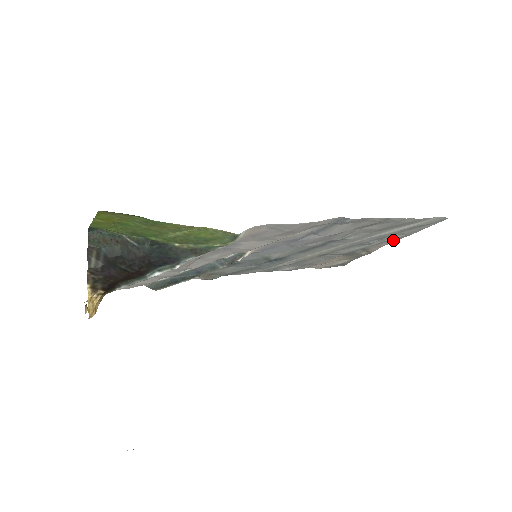
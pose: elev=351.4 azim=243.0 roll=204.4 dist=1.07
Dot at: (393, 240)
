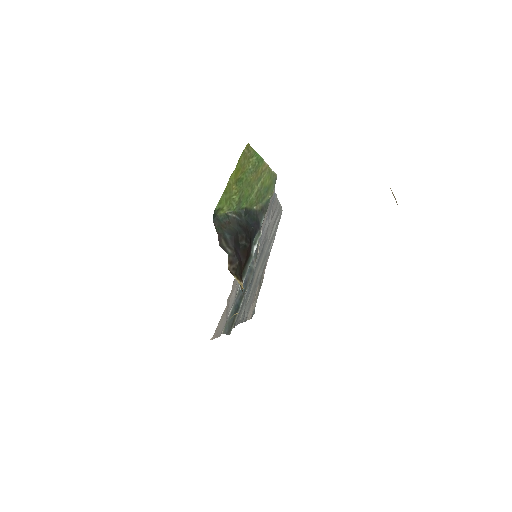
Dot at: (269, 253)
